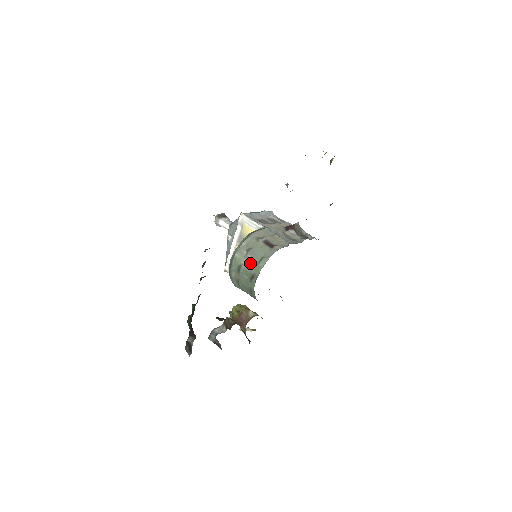
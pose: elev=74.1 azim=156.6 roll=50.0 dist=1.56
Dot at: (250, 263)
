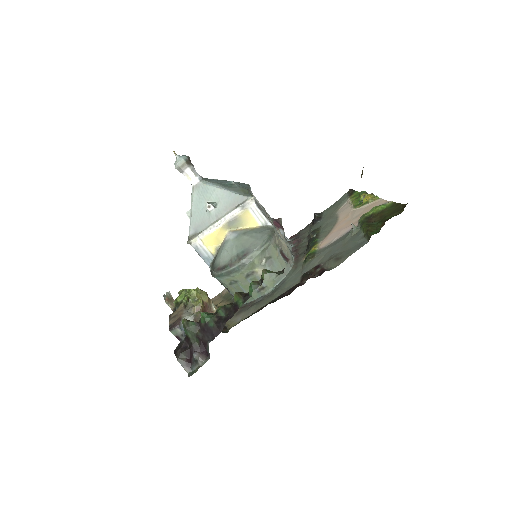
Dot at: (266, 274)
